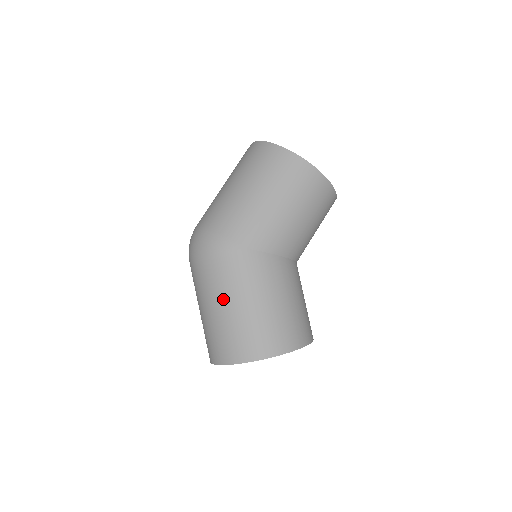
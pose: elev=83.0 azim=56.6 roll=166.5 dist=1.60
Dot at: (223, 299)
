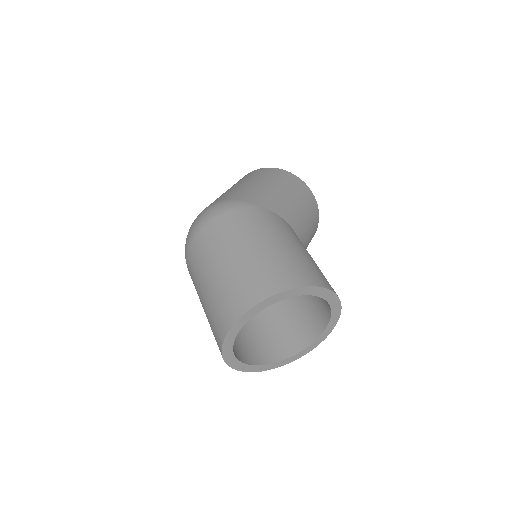
Dot at: (244, 242)
